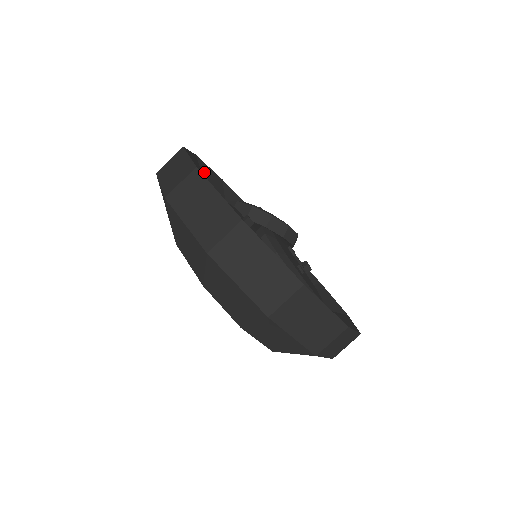
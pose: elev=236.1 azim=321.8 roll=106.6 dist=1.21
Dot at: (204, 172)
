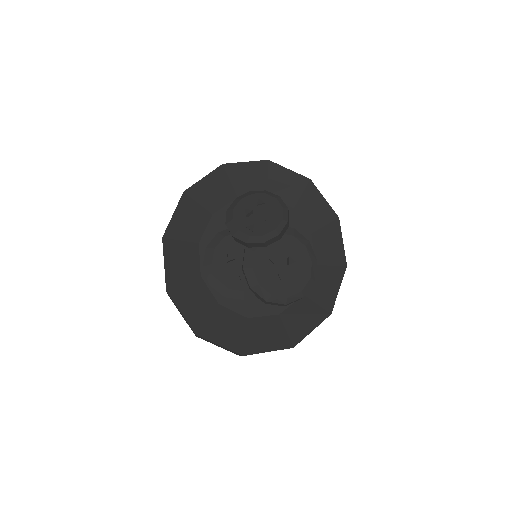
Dot at: (198, 195)
